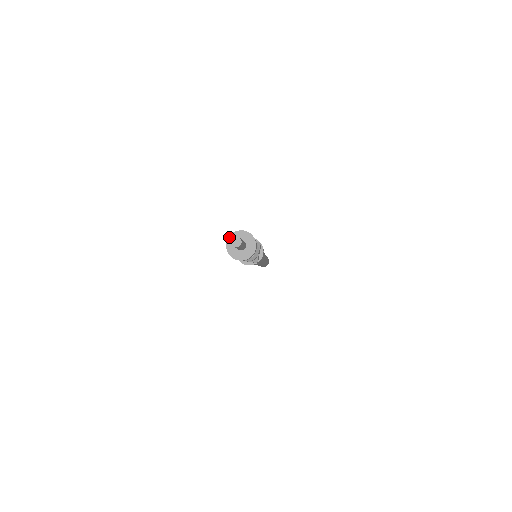
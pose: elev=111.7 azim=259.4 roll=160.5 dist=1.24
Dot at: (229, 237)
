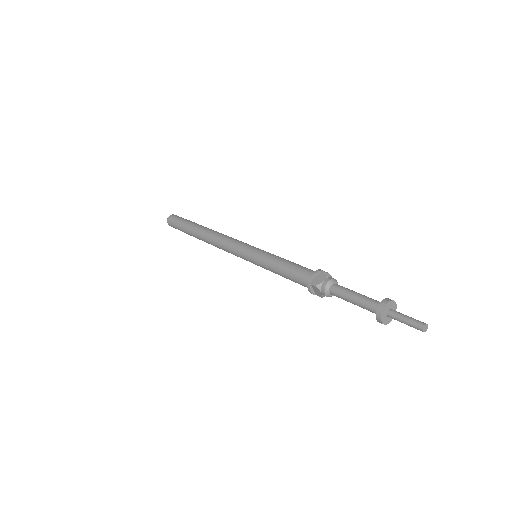
Dot at: (381, 318)
